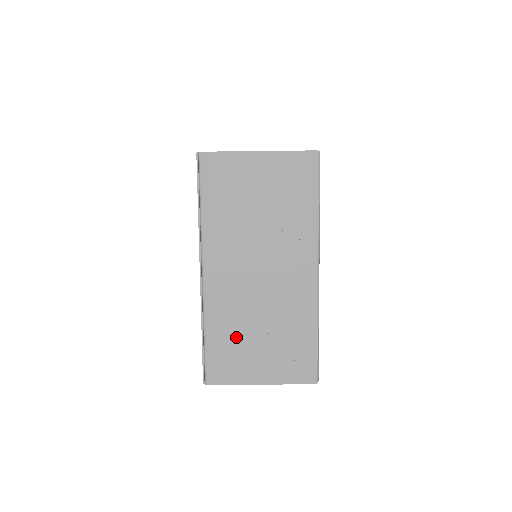
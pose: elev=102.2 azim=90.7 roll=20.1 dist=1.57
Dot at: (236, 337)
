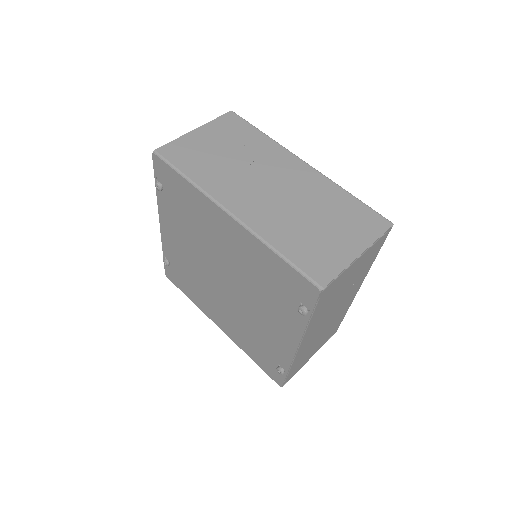
Dot at: (302, 236)
